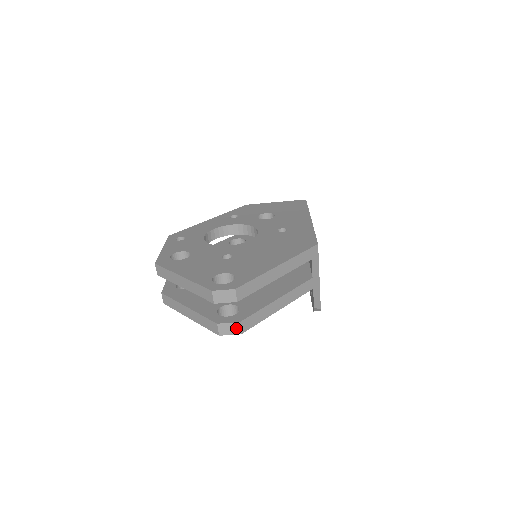
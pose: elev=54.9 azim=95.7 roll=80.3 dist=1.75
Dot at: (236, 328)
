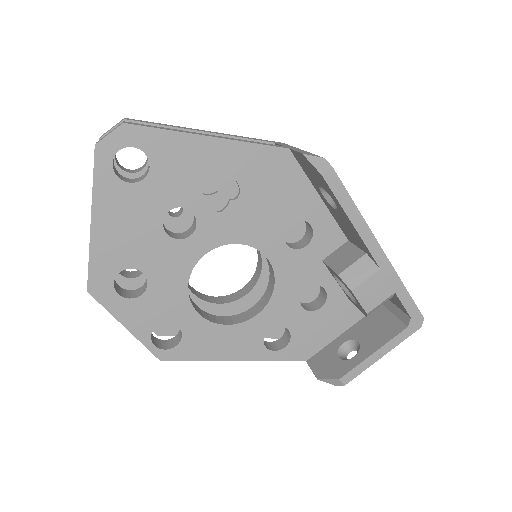
Dot at: occluded
